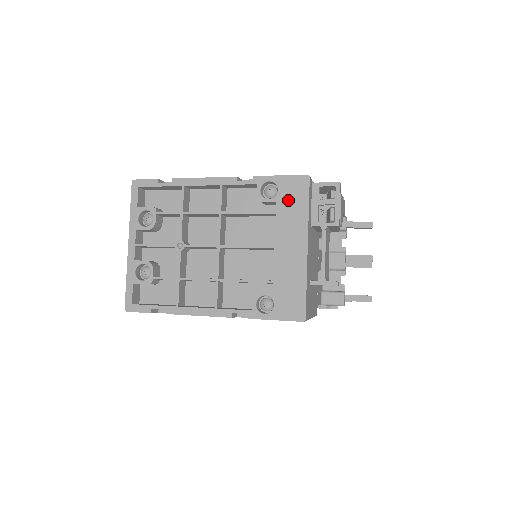
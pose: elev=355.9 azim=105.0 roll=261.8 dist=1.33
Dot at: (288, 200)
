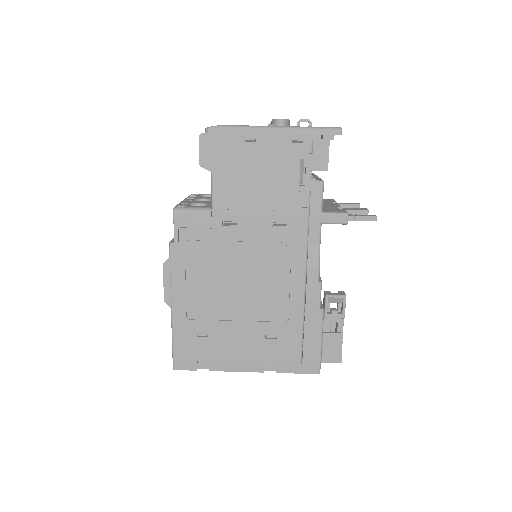
Dot at: occluded
